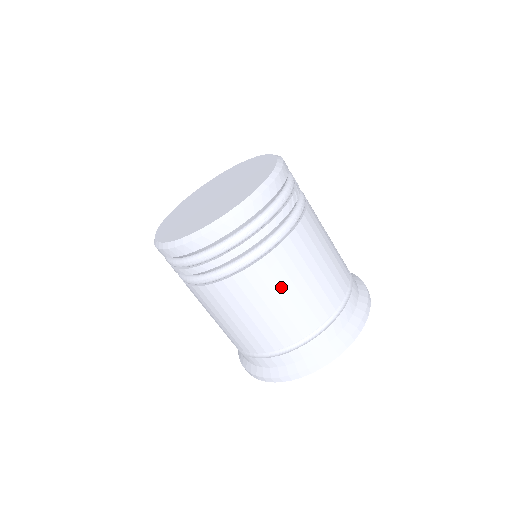
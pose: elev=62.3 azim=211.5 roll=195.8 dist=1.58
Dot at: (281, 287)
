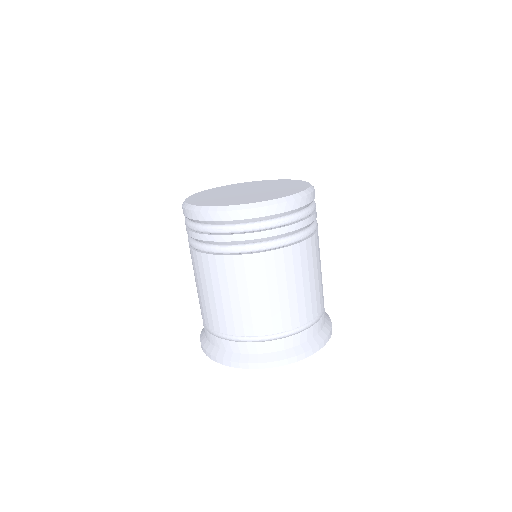
Dot at: (302, 273)
